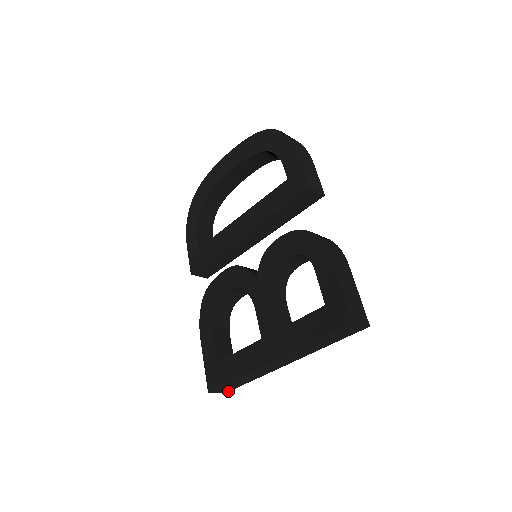
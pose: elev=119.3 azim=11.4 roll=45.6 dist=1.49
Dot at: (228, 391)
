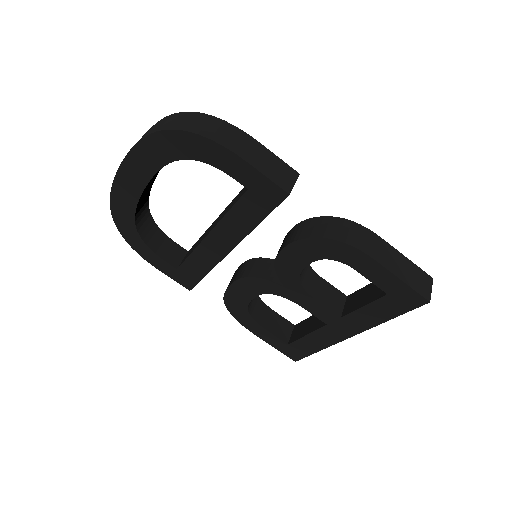
Dot at: occluded
